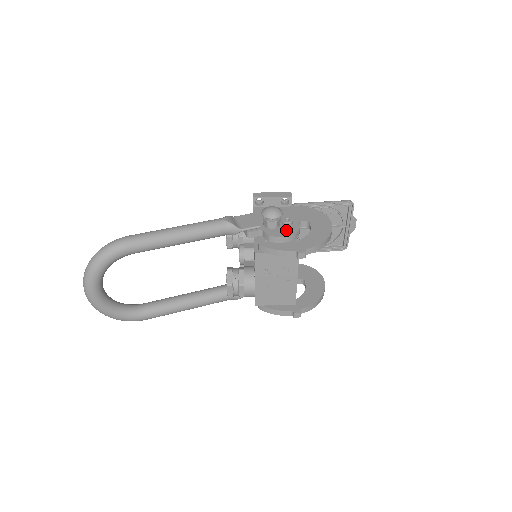
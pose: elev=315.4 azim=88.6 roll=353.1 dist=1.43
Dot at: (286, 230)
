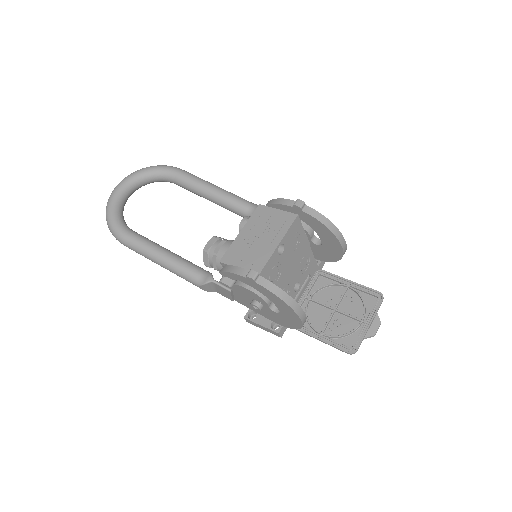
Dot at: occluded
